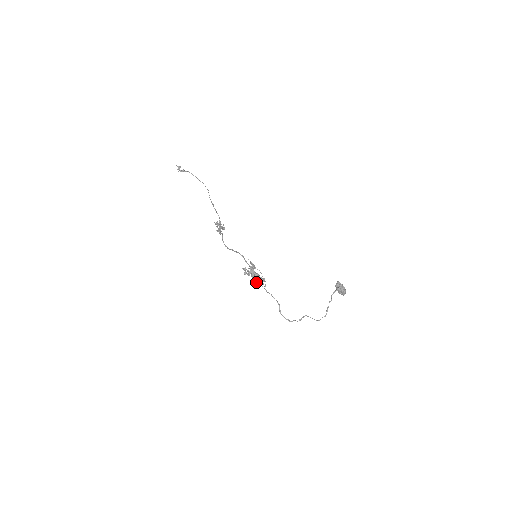
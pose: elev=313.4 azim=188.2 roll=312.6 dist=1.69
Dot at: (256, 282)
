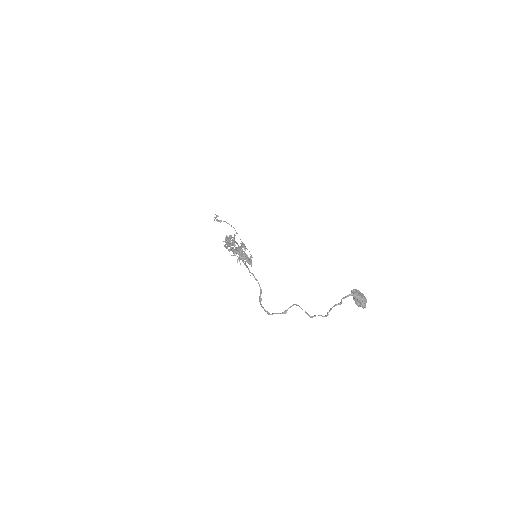
Dot at: (239, 257)
